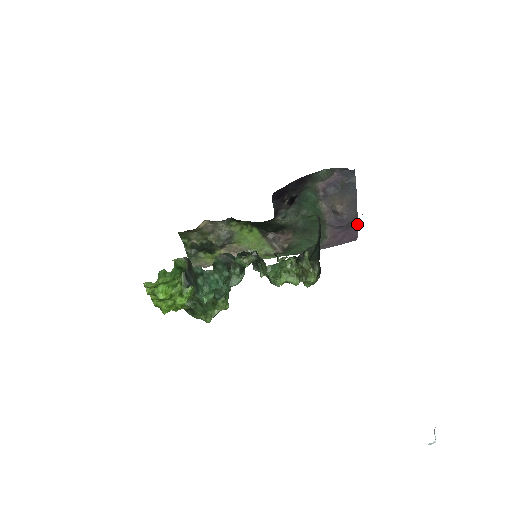
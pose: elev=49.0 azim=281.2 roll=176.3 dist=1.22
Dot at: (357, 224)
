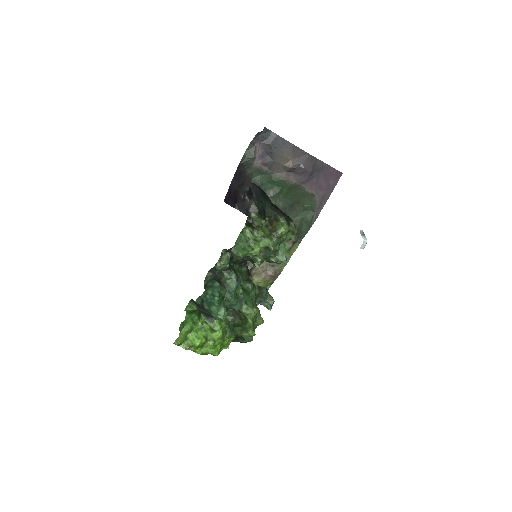
Dot at: (322, 162)
